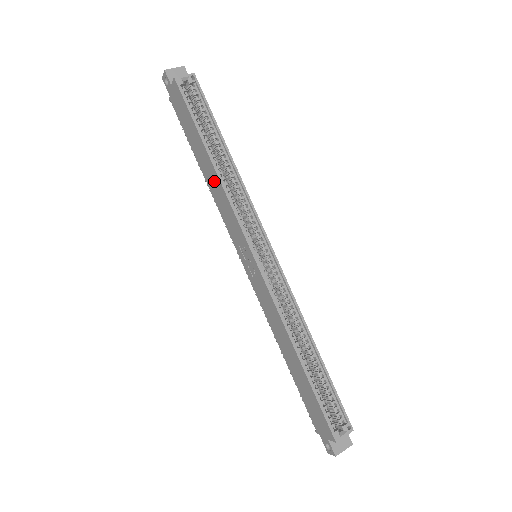
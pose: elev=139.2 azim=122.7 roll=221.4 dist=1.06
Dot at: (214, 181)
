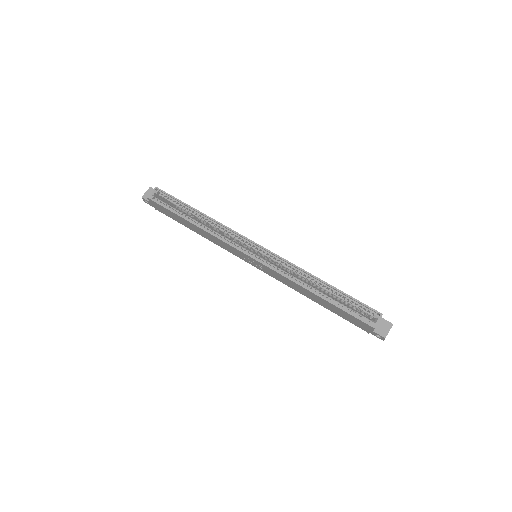
Dot at: (204, 233)
